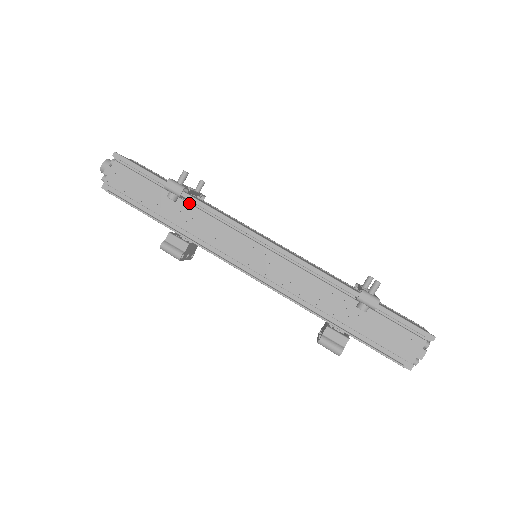
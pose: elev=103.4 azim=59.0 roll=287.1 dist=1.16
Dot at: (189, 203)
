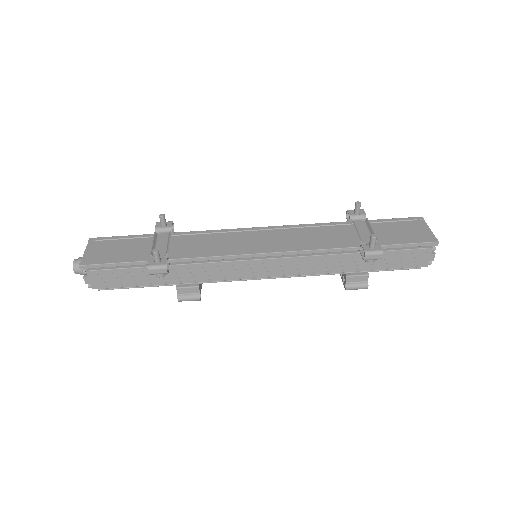
Dot at: (176, 265)
